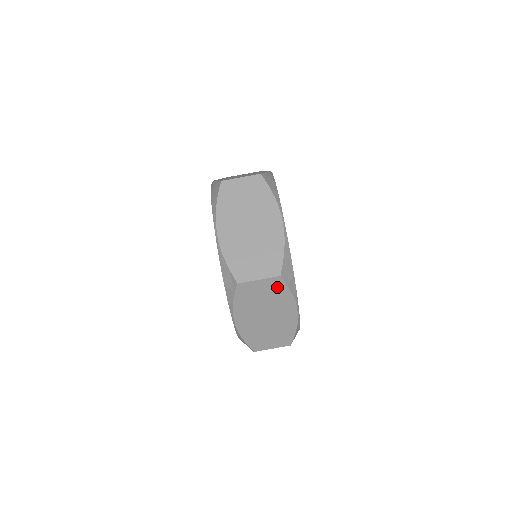
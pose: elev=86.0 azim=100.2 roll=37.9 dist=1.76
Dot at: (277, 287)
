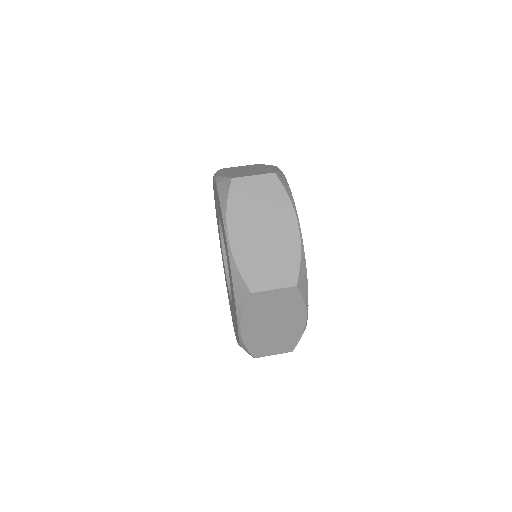
Dot at: (273, 187)
